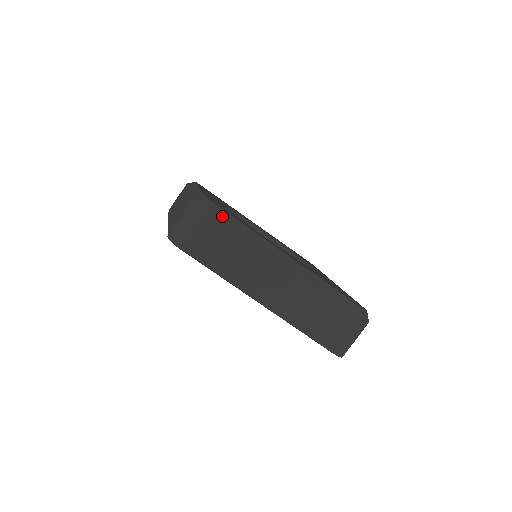
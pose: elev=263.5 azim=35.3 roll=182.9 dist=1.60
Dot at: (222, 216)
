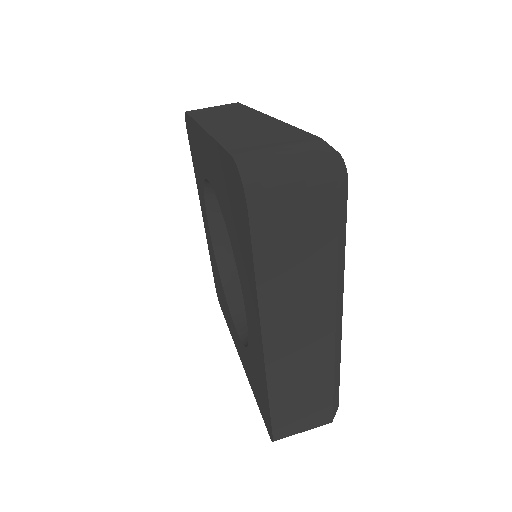
Dot at: occluded
